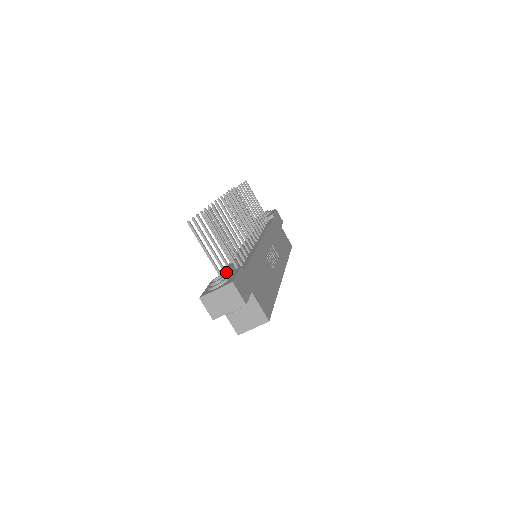
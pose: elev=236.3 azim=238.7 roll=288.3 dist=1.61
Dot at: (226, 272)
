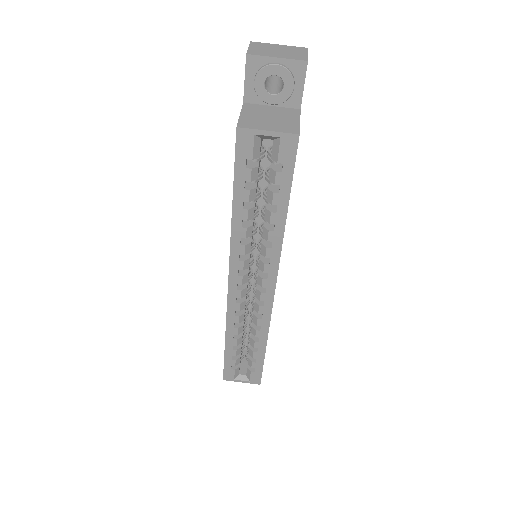
Dot at: occluded
